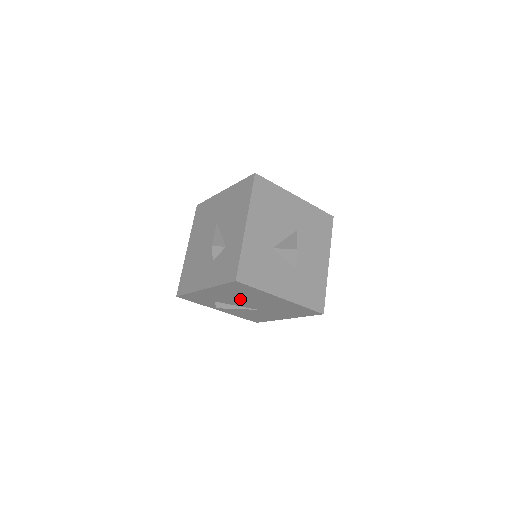
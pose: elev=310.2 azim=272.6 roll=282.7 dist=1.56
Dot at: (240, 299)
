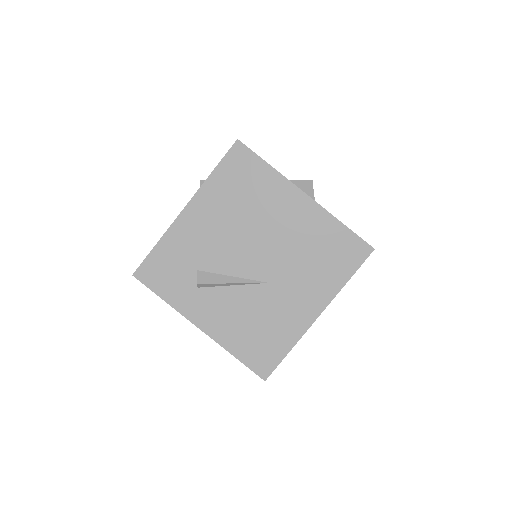
Dot at: (240, 234)
